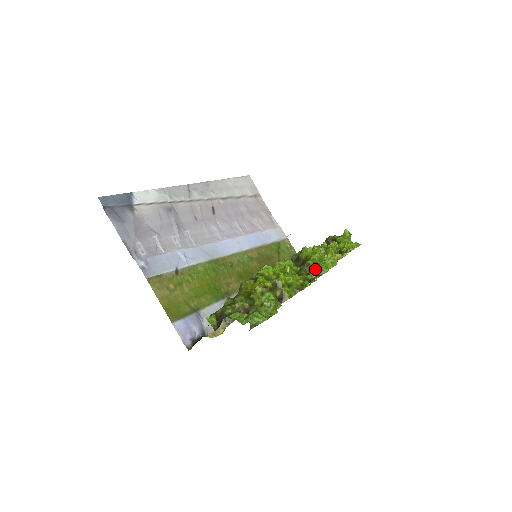
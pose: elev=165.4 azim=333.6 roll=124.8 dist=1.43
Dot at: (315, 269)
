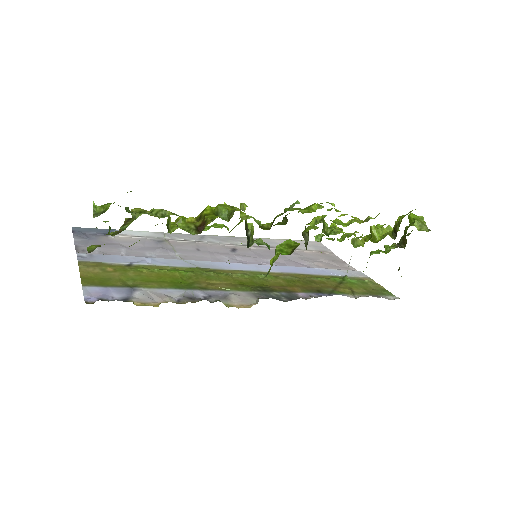
Dot at: (285, 211)
